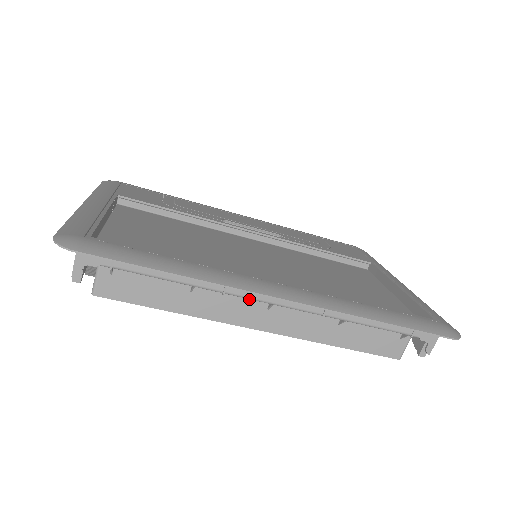
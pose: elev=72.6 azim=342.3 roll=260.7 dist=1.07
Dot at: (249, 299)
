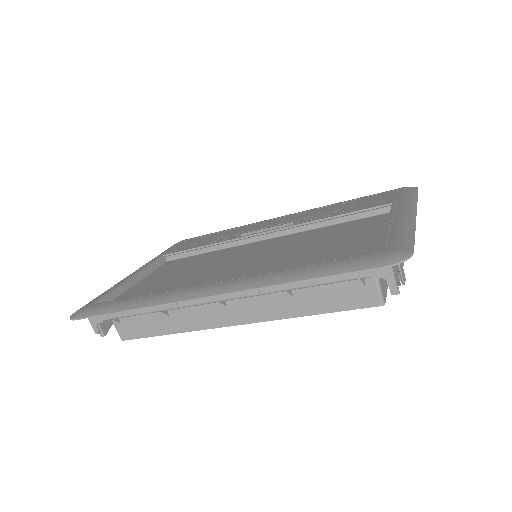
Dot at: (208, 304)
